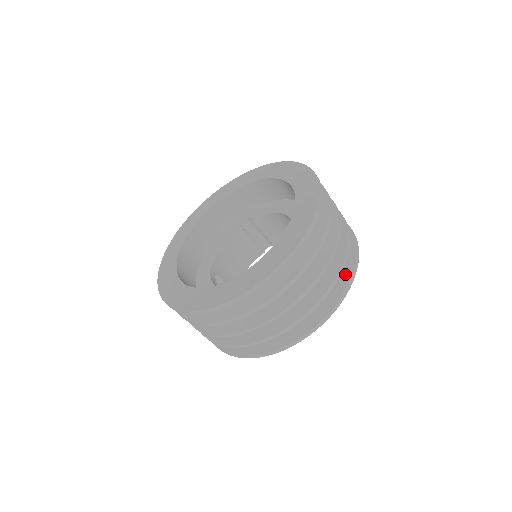
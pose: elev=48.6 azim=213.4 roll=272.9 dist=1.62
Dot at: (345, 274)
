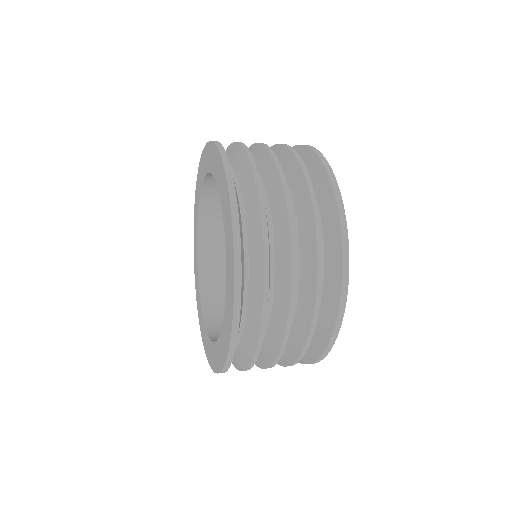
Dot at: (333, 225)
